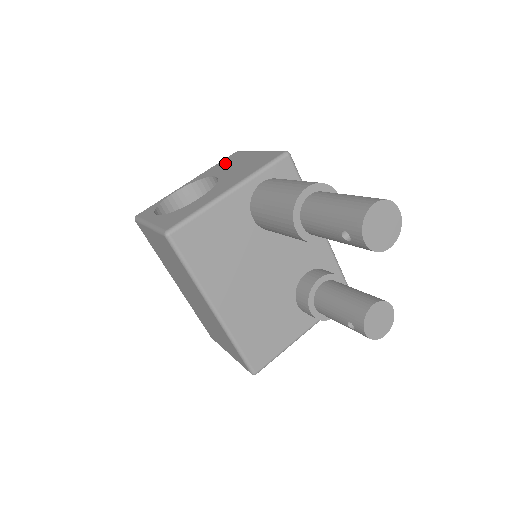
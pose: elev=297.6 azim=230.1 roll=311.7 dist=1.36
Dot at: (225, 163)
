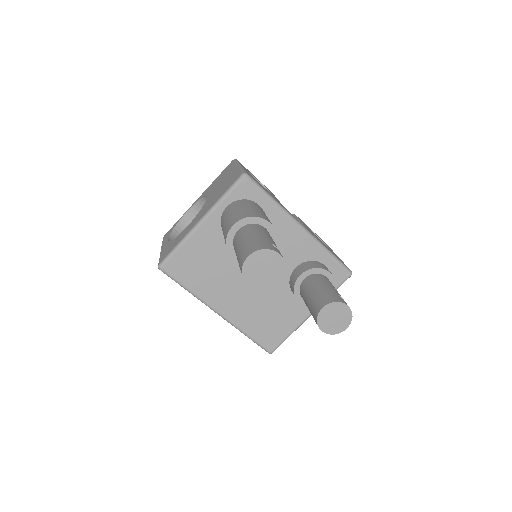
Dot at: (220, 177)
